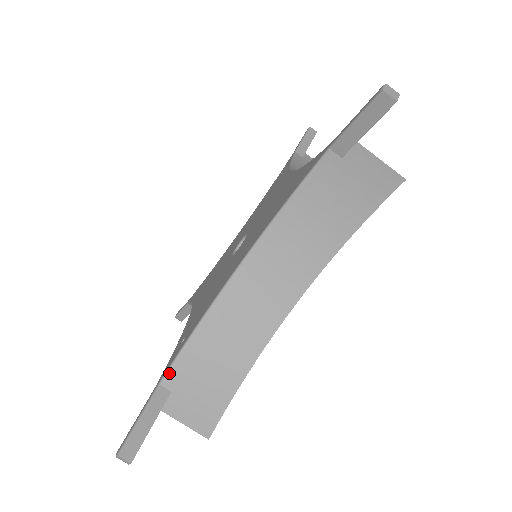
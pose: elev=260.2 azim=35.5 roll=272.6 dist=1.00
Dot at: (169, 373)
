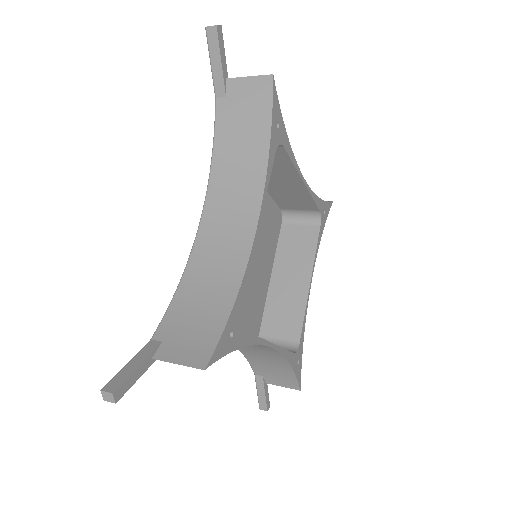
Dot at: (253, 370)
